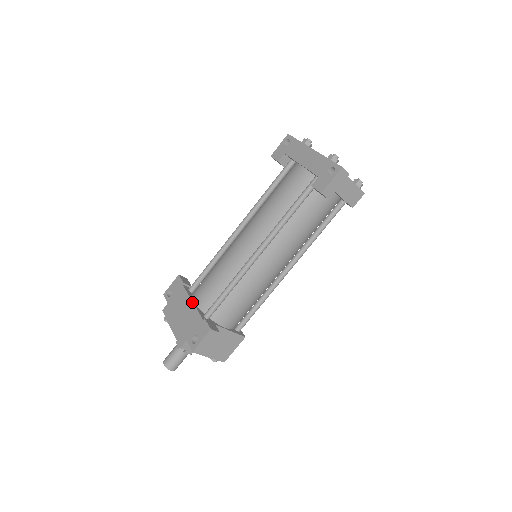
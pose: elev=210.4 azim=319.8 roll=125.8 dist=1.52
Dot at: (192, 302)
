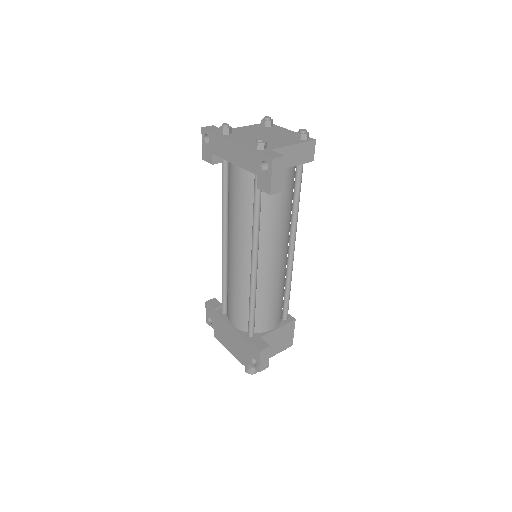
Dot at: (231, 327)
